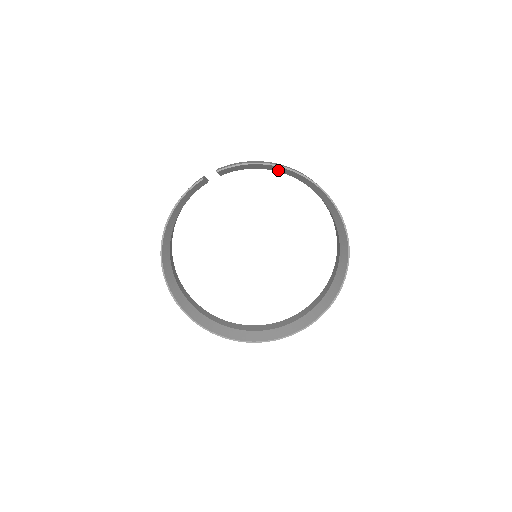
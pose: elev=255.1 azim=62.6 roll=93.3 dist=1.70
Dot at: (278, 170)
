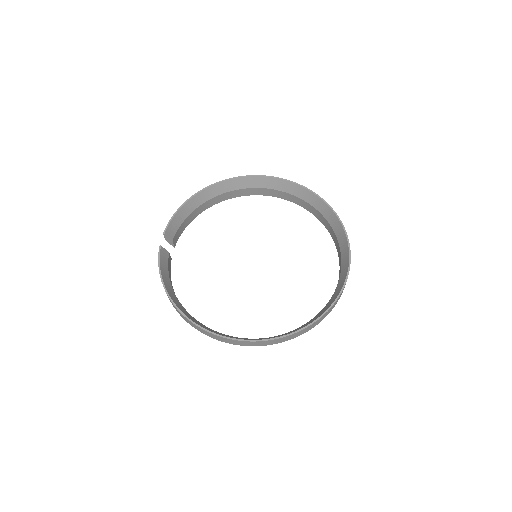
Dot at: (201, 201)
